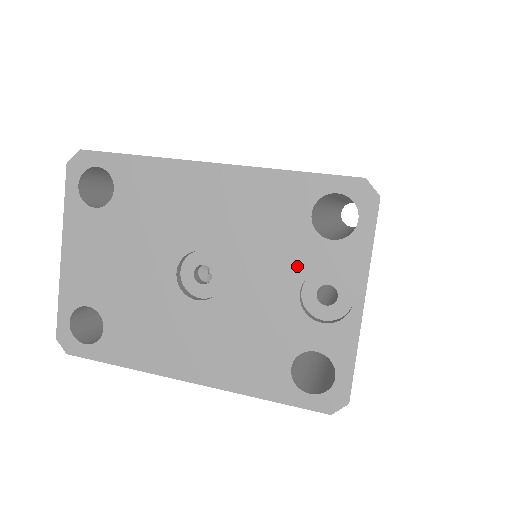
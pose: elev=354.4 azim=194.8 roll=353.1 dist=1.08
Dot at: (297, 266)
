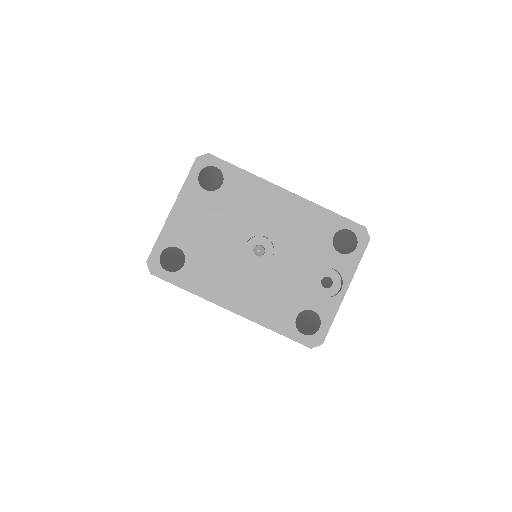
Dot at: (317, 261)
